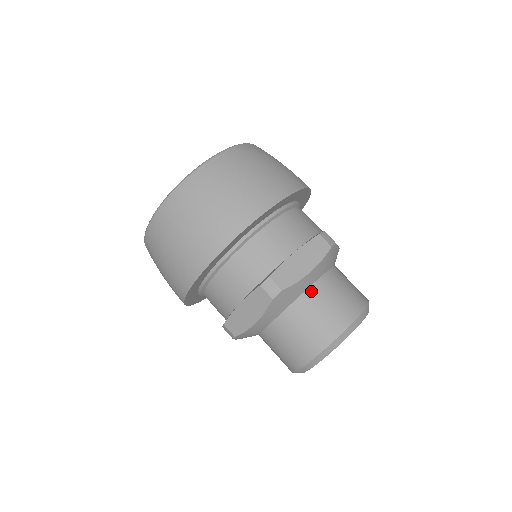
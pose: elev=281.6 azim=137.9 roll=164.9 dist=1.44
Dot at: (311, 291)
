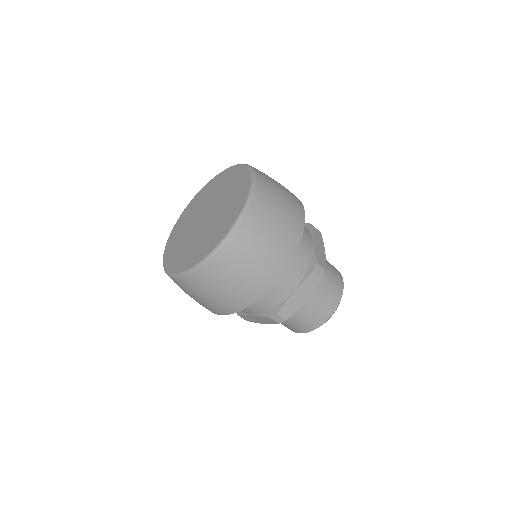
Dot at: occluded
